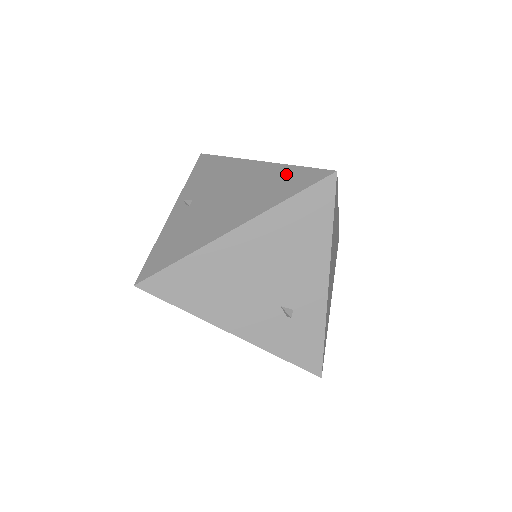
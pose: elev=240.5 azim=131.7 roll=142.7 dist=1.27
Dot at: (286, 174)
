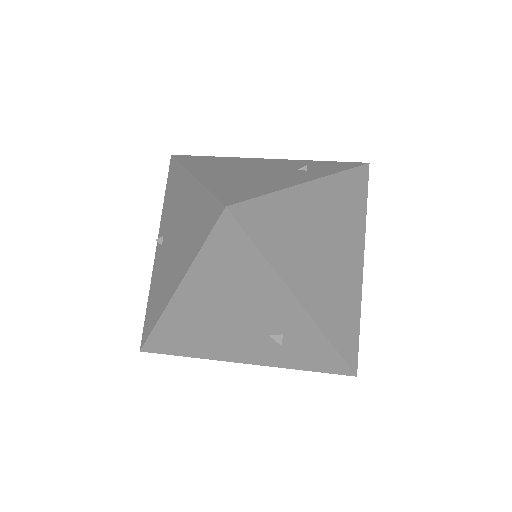
Dot at: (201, 205)
